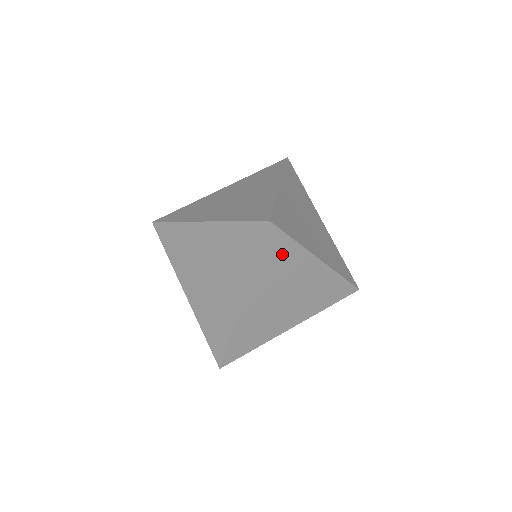
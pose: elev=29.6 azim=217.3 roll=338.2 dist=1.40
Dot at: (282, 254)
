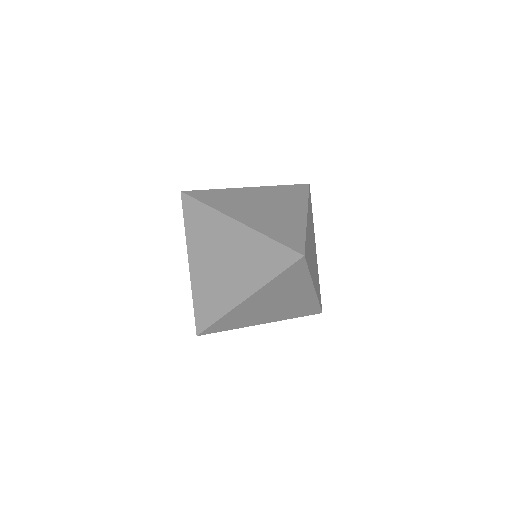
Dot at: (311, 213)
